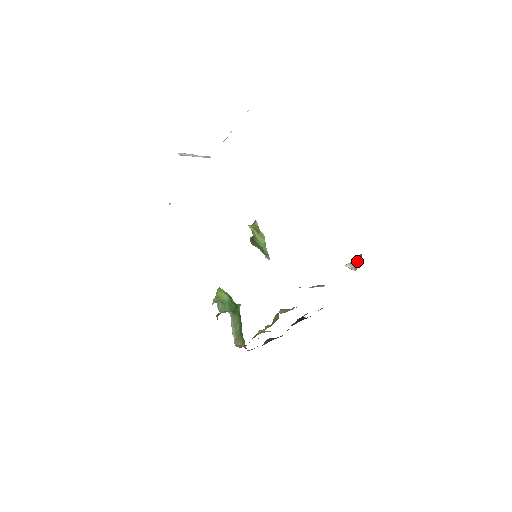
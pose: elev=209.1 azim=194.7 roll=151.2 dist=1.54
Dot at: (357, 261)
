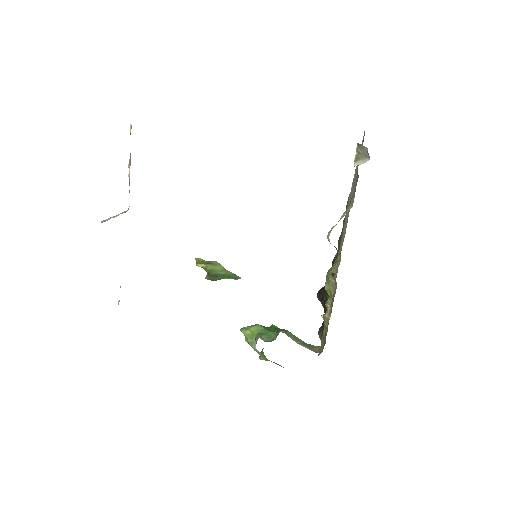
Dot at: (360, 154)
